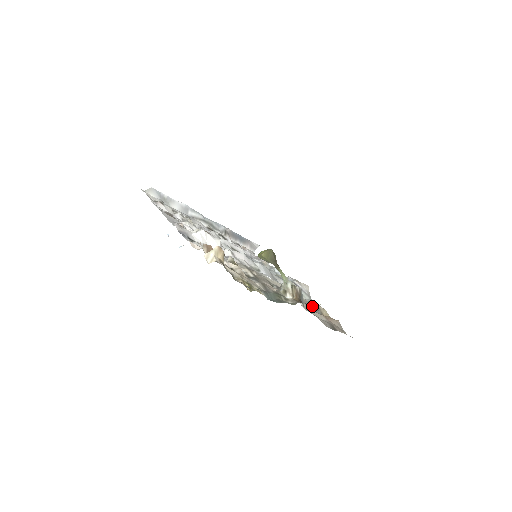
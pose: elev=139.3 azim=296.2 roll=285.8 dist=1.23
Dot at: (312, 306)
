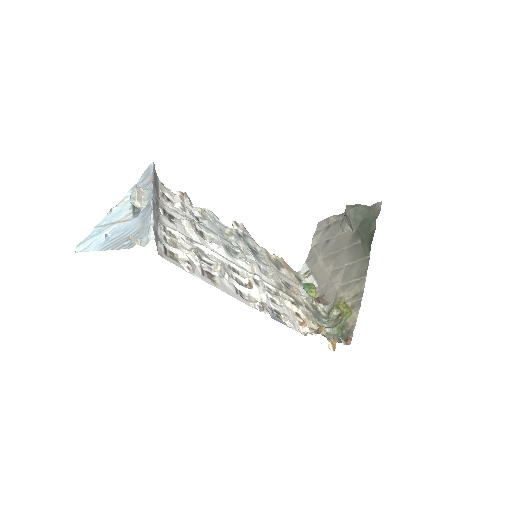
Dot at: (270, 257)
